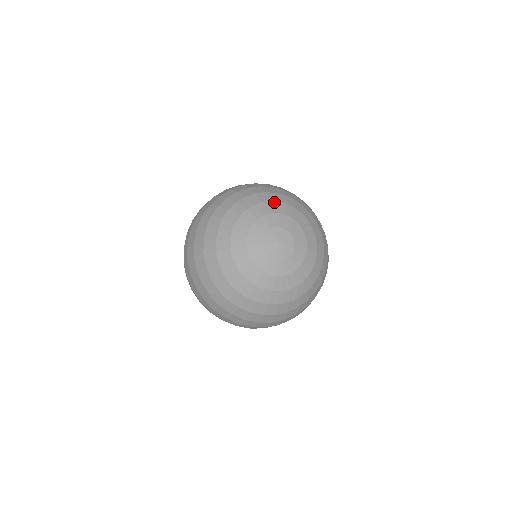
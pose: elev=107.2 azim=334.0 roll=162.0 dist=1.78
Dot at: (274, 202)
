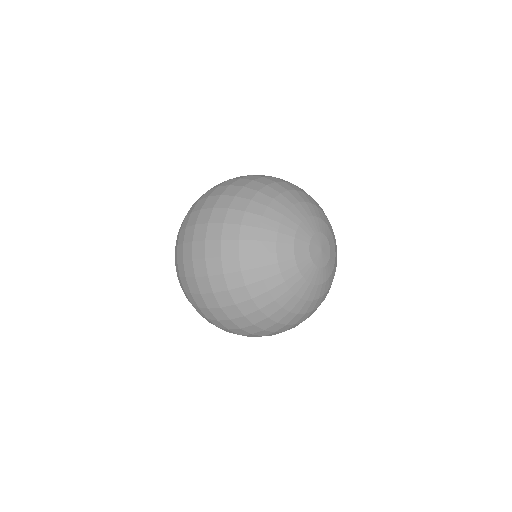
Dot at: (280, 228)
